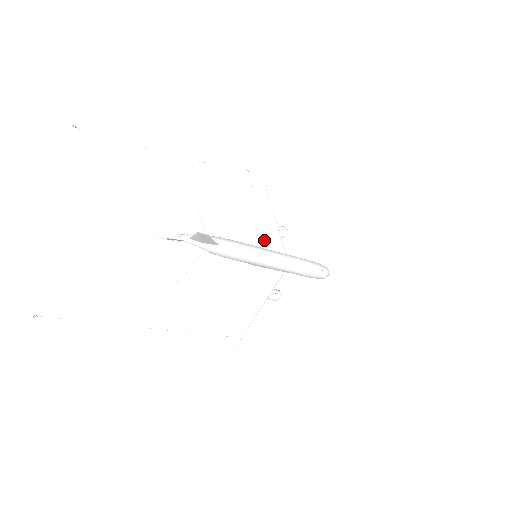
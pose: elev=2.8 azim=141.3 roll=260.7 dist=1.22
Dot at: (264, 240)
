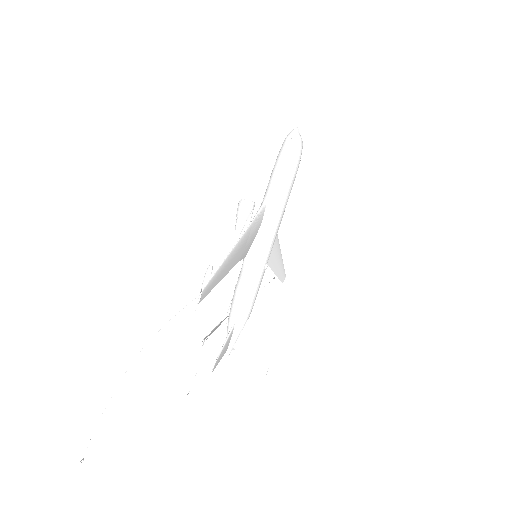
Dot at: (249, 244)
